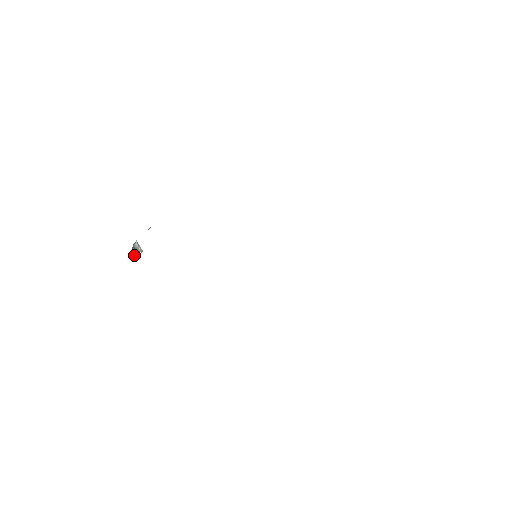
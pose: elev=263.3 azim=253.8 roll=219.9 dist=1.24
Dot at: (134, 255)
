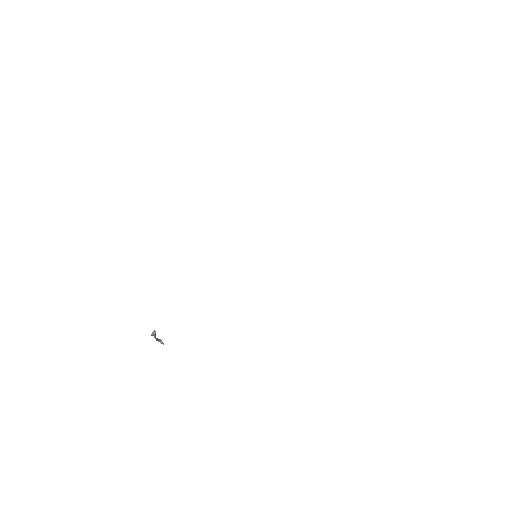
Dot at: (162, 342)
